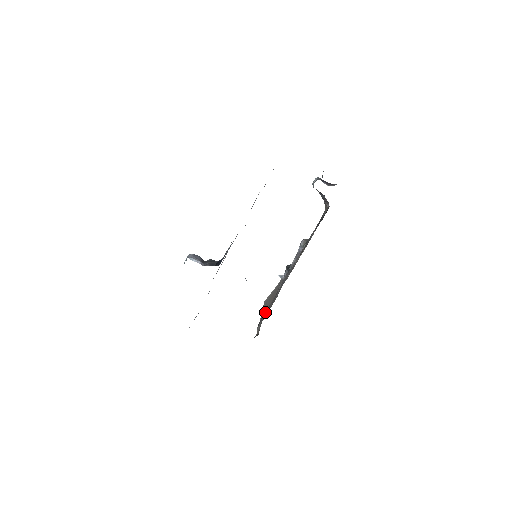
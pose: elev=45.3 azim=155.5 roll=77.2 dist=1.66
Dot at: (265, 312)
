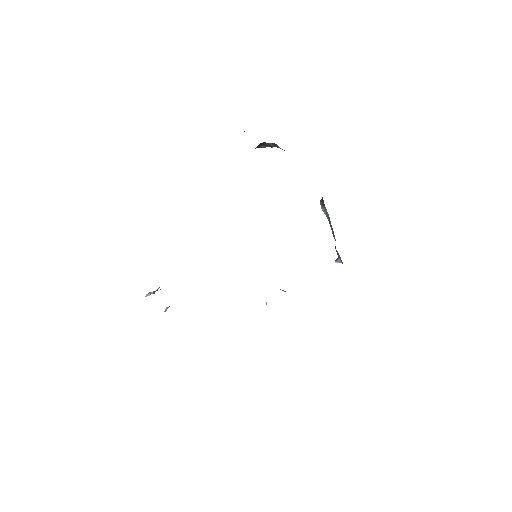
Dot at: occluded
